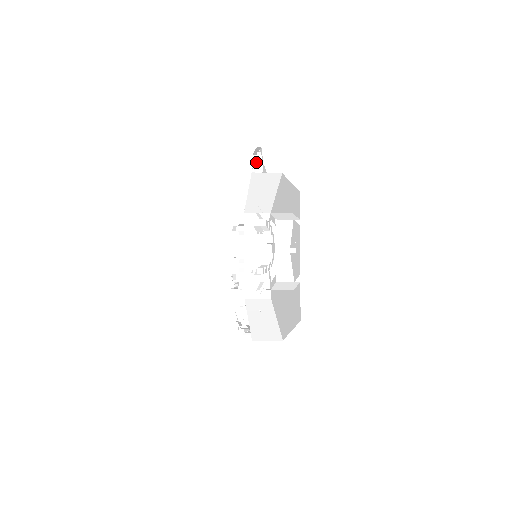
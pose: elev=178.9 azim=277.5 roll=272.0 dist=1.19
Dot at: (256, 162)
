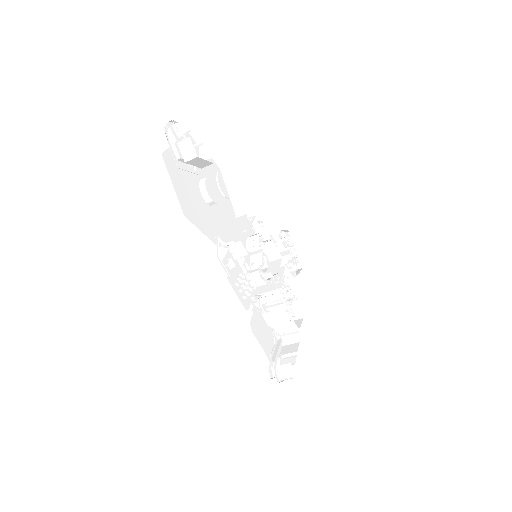
Dot at: (291, 245)
